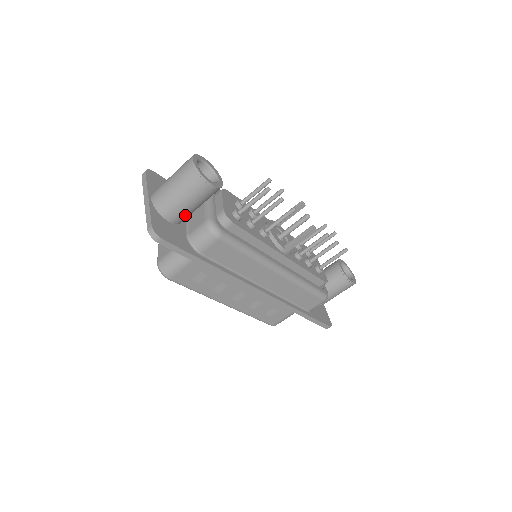
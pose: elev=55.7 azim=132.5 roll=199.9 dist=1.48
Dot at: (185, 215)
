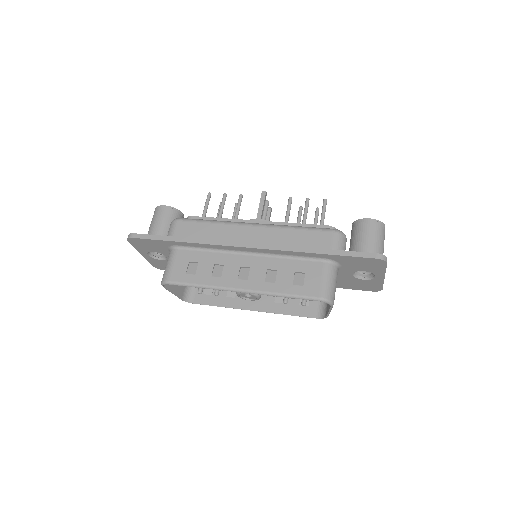
Dot at: occluded
